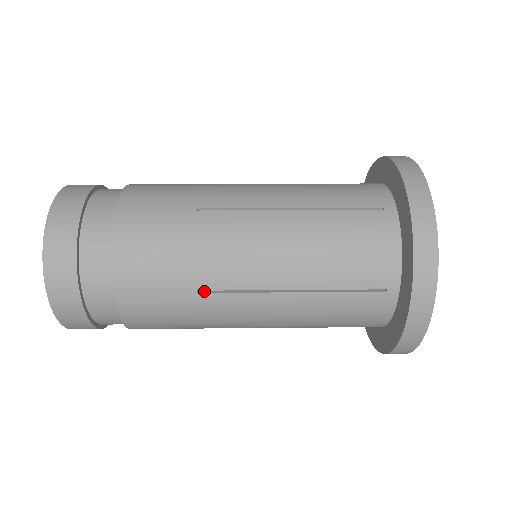
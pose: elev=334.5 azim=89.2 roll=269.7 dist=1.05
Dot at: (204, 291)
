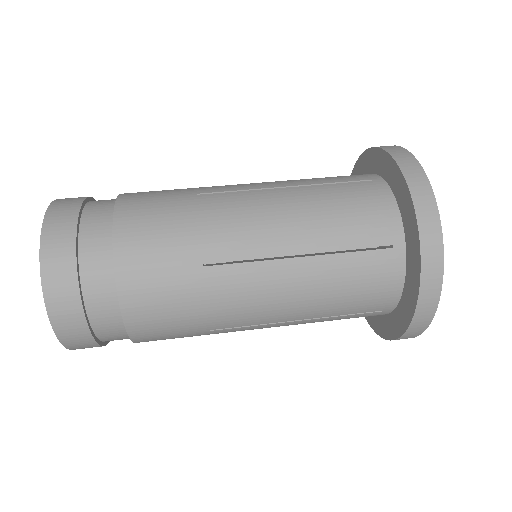
Dot at: (216, 327)
